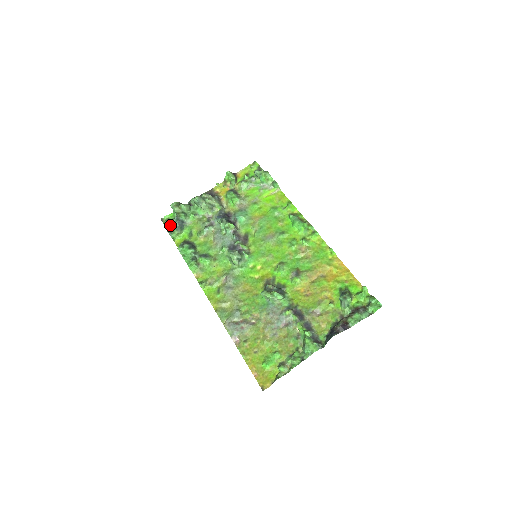
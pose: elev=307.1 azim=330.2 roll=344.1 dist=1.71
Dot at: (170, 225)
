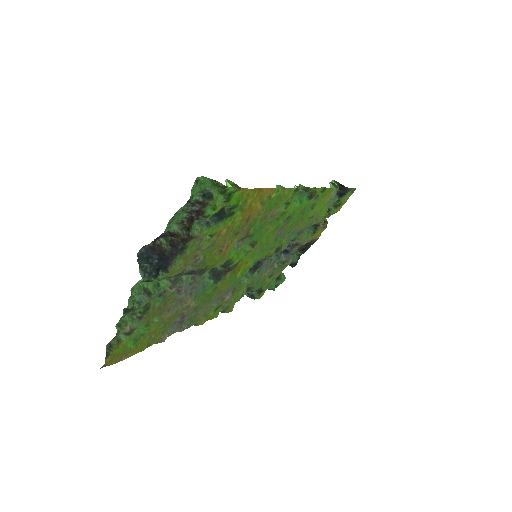
Dot at: occluded
